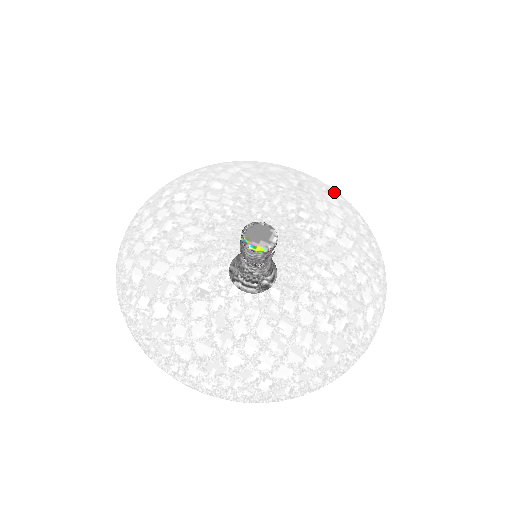
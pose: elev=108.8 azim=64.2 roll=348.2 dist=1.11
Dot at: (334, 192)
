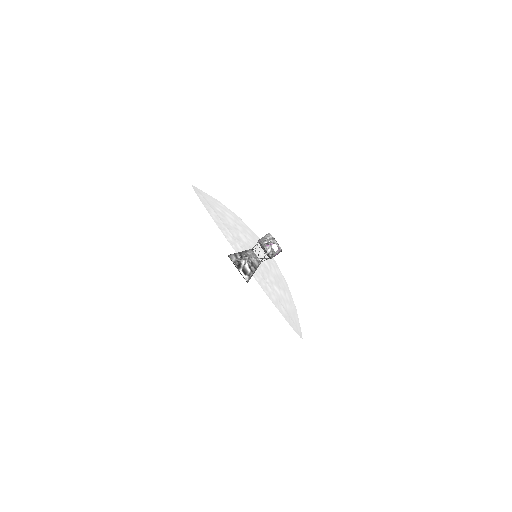
Dot at: (299, 332)
